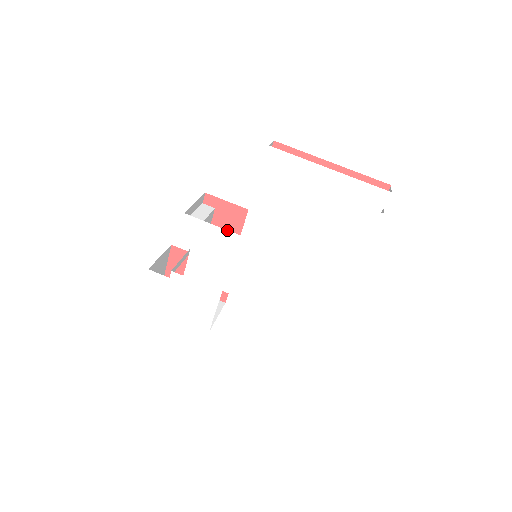
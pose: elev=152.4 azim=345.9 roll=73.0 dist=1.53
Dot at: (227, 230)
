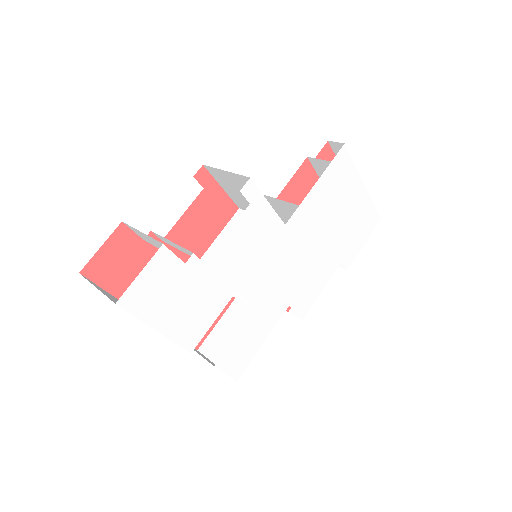
Dot at: occluded
